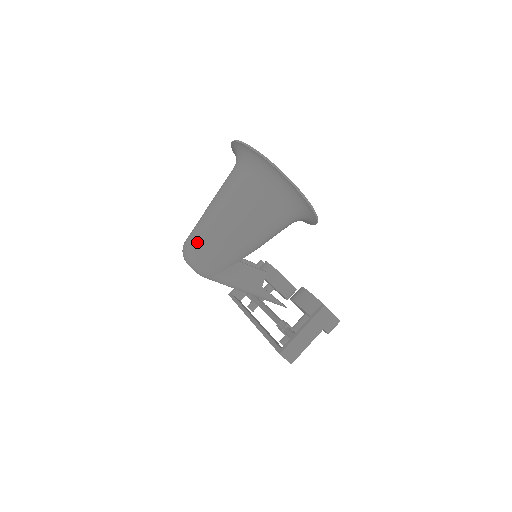
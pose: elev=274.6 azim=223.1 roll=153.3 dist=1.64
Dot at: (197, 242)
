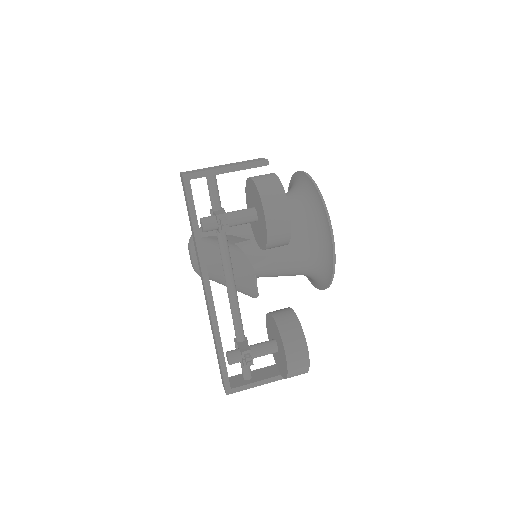
Dot at: occluded
